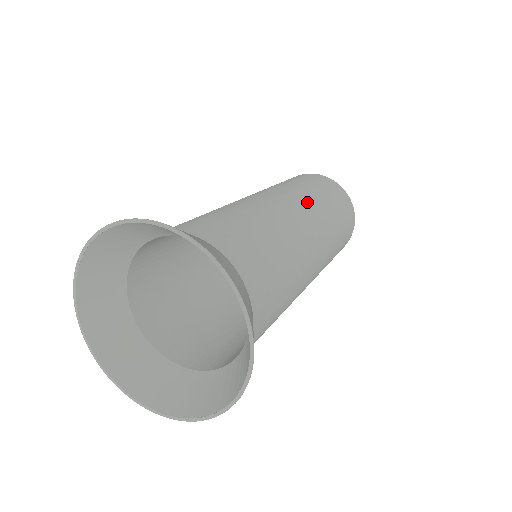
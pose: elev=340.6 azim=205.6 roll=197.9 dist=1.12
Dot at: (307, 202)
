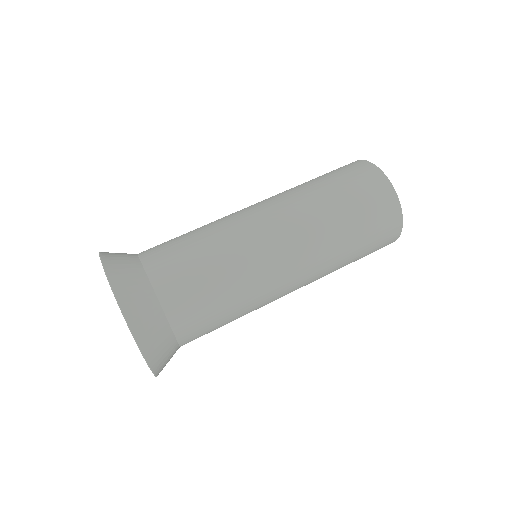
Dot at: (317, 250)
